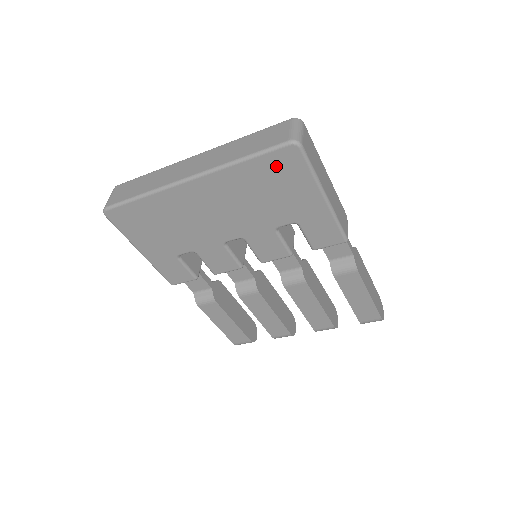
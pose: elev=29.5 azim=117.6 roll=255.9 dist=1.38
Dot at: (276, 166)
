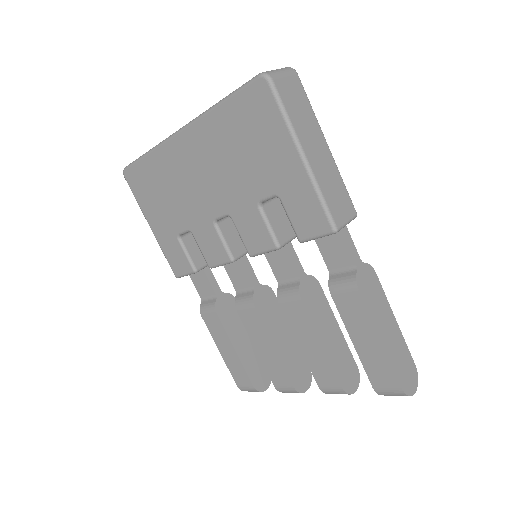
Dot at: (249, 109)
